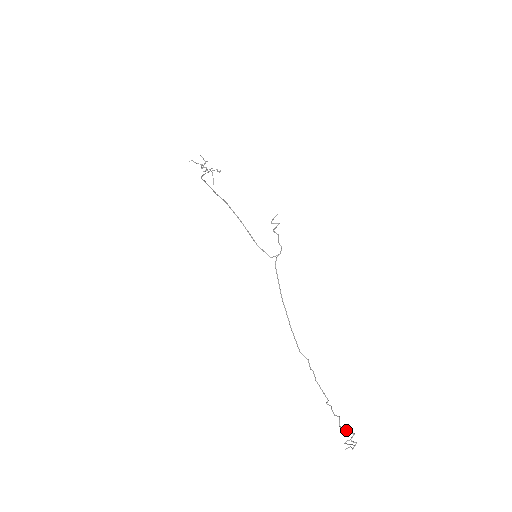
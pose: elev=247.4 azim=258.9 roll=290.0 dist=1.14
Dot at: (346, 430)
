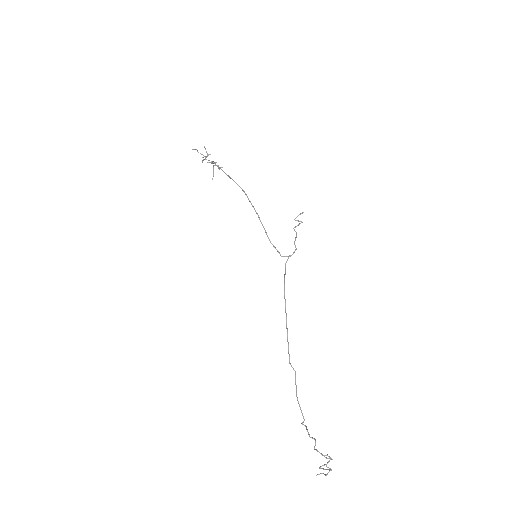
Dot at: (322, 454)
